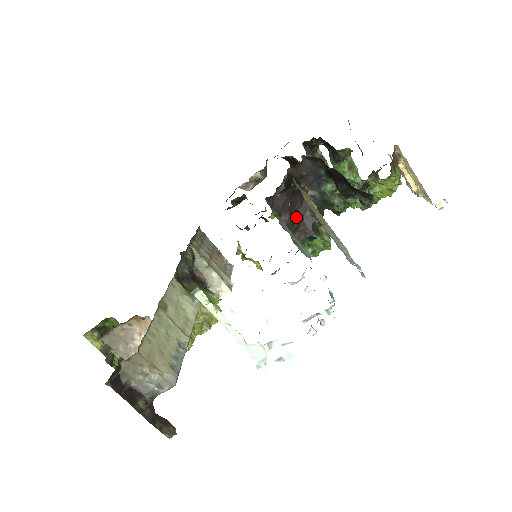
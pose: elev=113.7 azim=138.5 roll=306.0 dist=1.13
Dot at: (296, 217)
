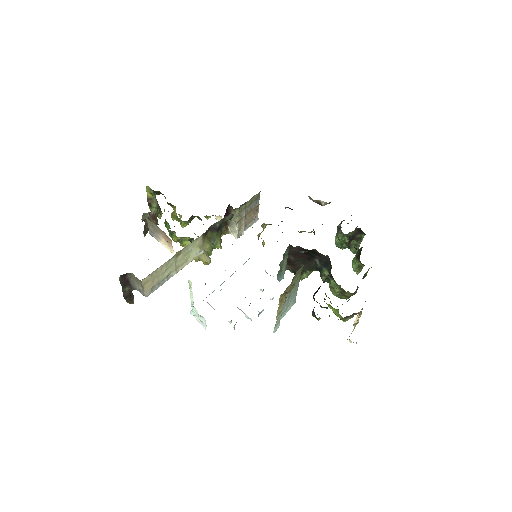
Dot at: (297, 261)
